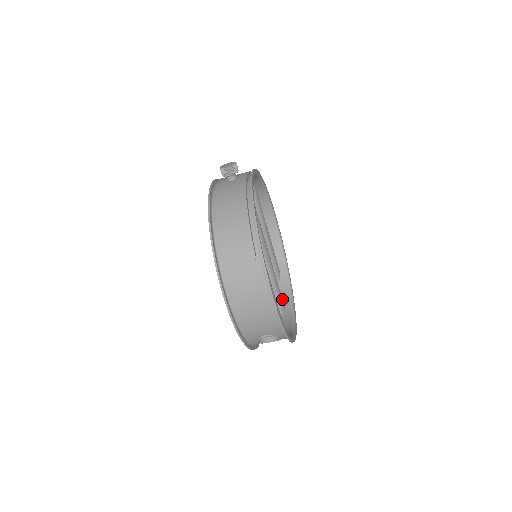
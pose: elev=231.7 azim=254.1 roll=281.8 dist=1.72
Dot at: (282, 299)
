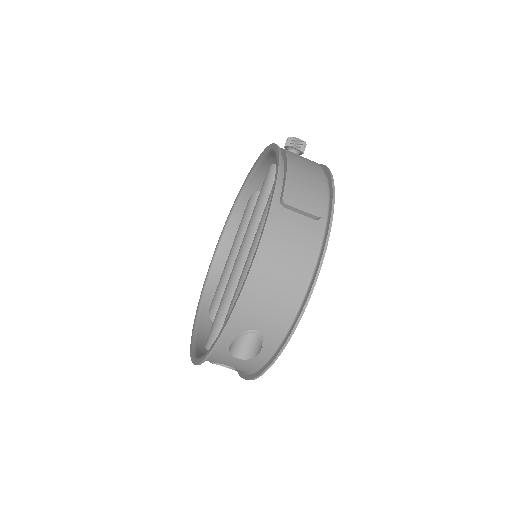
Dot at: occluded
